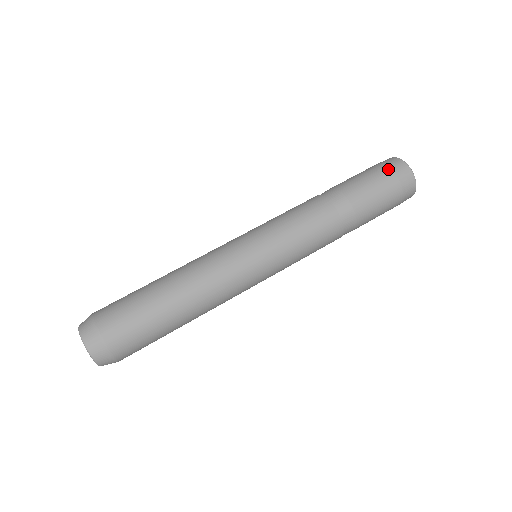
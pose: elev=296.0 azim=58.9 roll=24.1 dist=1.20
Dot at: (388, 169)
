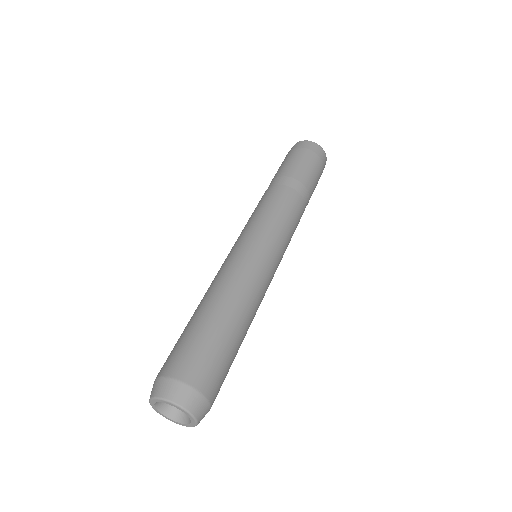
Dot at: (310, 151)
